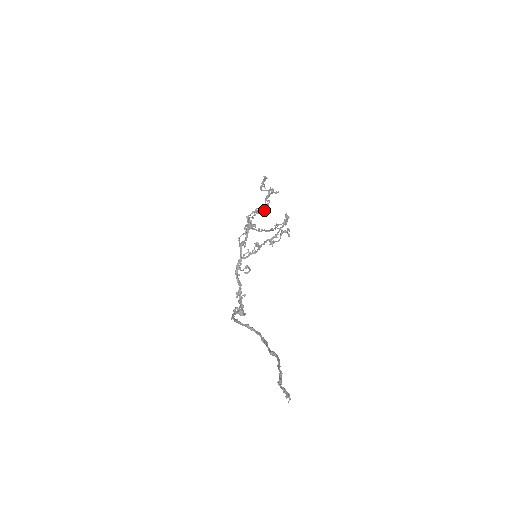
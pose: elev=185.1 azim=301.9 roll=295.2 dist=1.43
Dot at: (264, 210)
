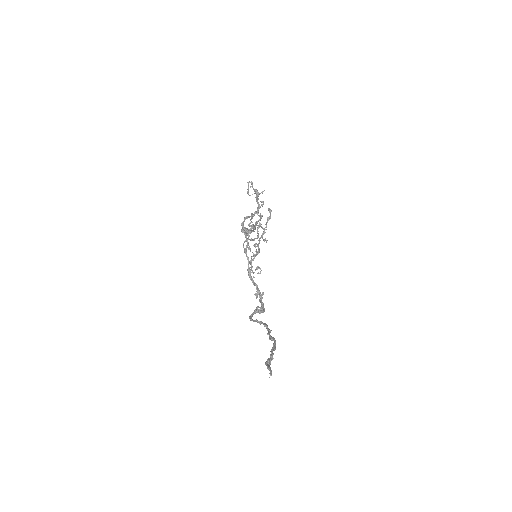
Dot at: (256, 212)
